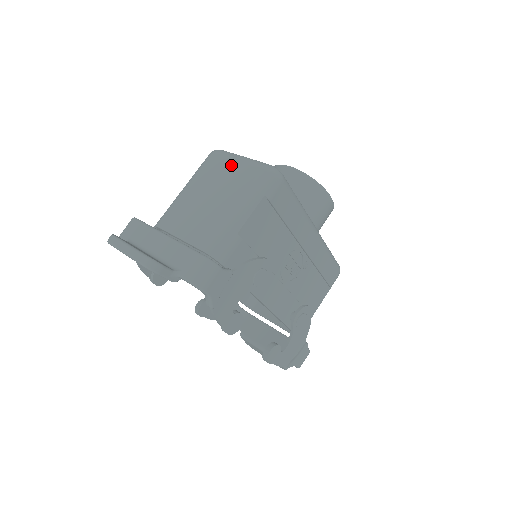
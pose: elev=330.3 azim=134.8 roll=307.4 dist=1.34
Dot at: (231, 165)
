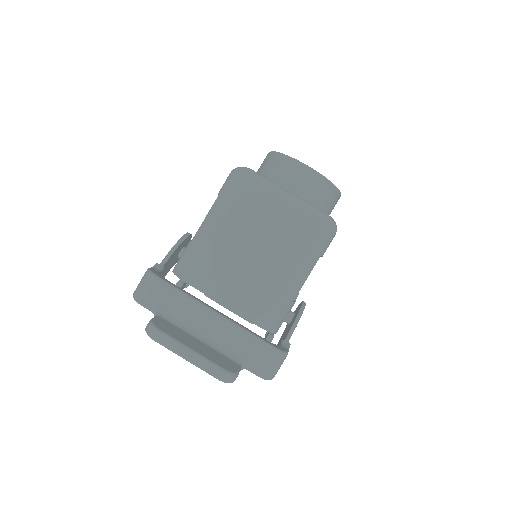
Dot at: (276, 208)
